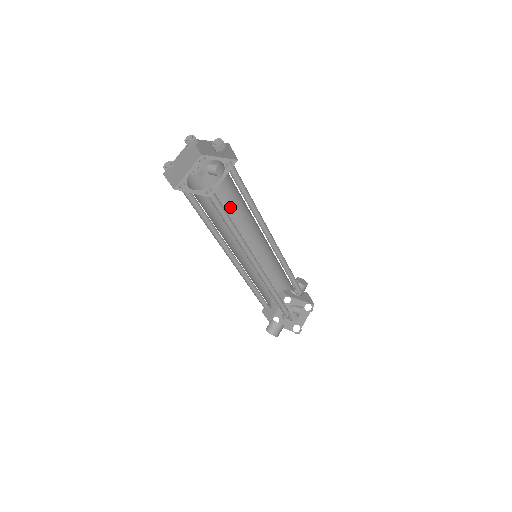
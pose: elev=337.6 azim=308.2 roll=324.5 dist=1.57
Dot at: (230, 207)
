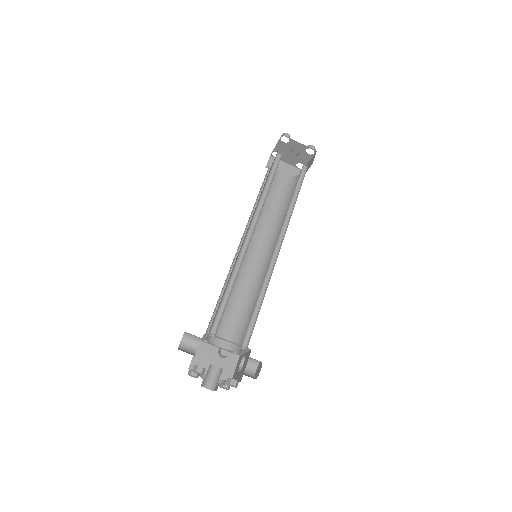
Dot at: (280, 218)
